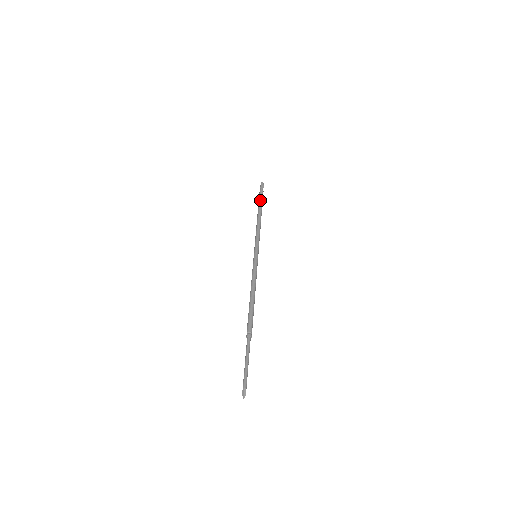
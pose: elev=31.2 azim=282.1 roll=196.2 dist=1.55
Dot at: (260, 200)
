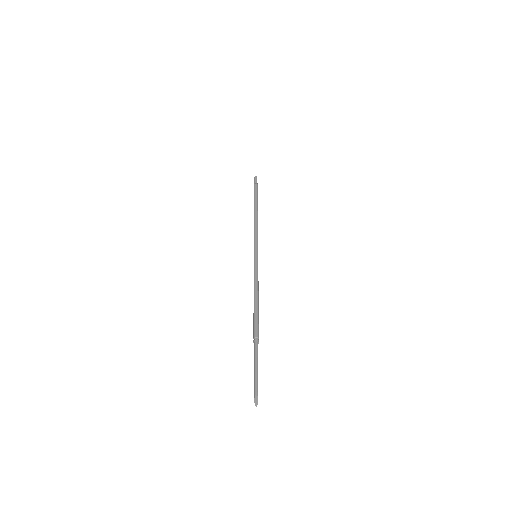
Dot at: (256, 195)
